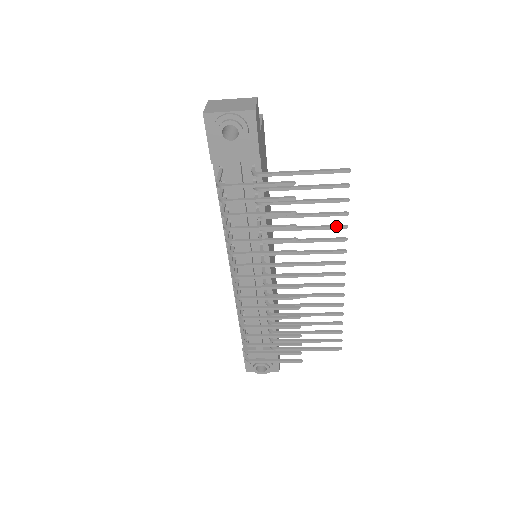
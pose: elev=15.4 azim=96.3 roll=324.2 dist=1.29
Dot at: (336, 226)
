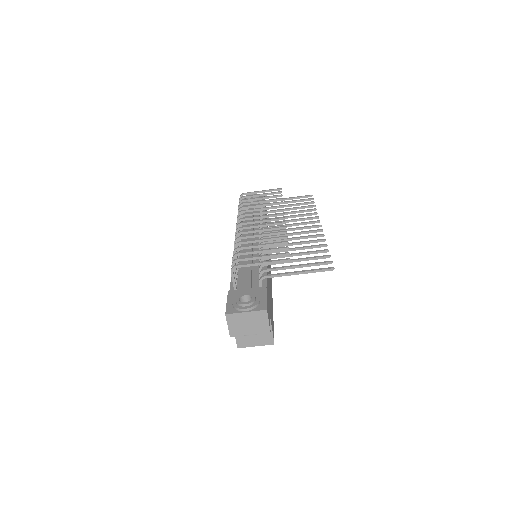
Dot at: (309, 210)
